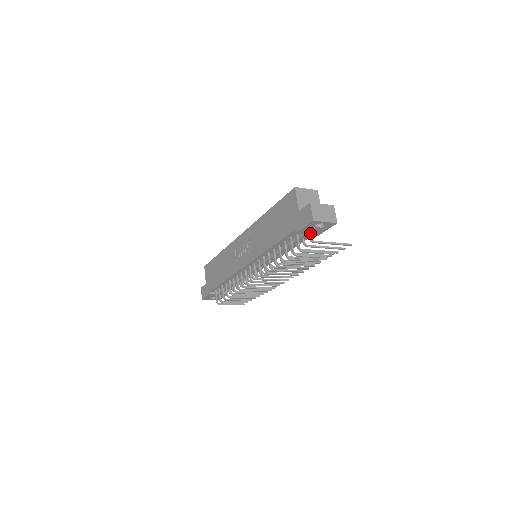
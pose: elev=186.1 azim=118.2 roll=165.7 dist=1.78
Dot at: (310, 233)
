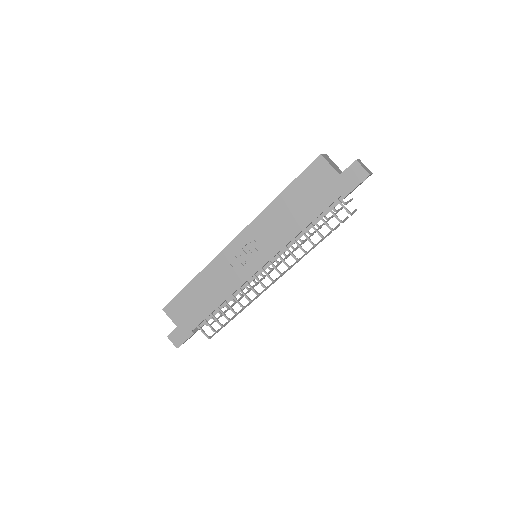
Dot at: occluded
